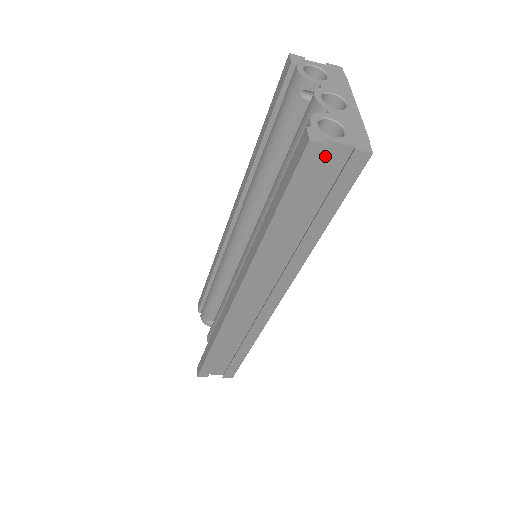
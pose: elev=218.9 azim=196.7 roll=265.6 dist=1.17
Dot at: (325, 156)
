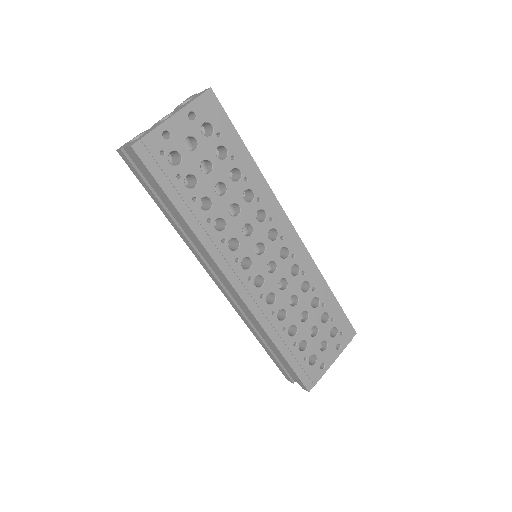
Dot at: (132, 157)
